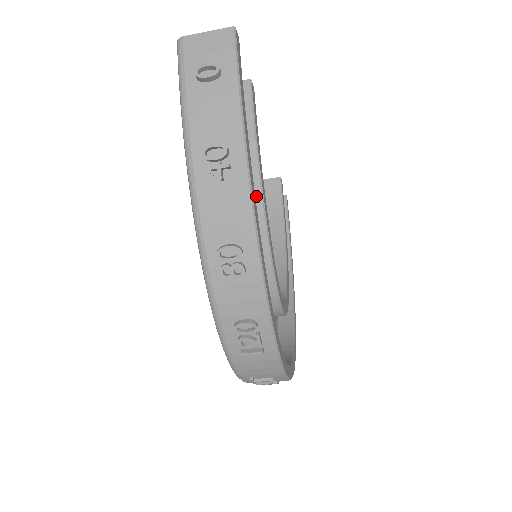
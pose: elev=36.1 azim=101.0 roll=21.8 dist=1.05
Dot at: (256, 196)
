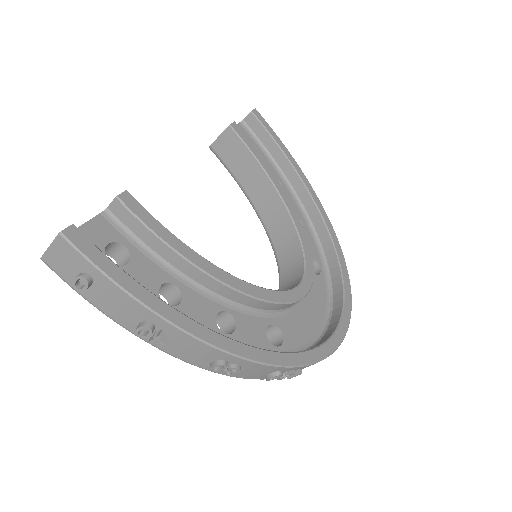
Dot at: (207, 279)
